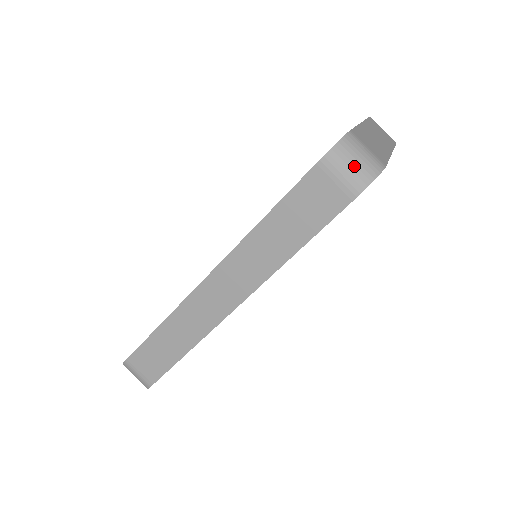
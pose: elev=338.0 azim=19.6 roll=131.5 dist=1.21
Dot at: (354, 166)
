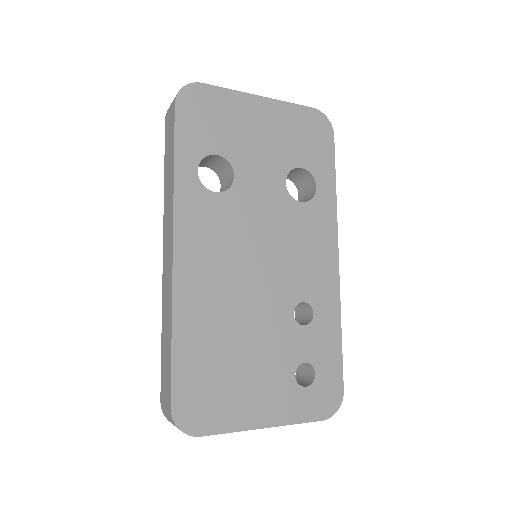
Dot at: occluded
